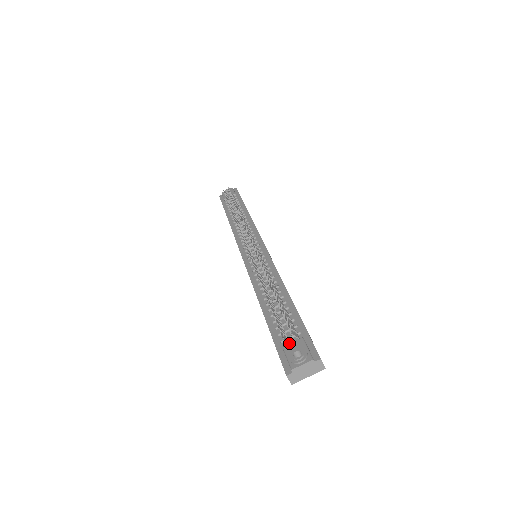
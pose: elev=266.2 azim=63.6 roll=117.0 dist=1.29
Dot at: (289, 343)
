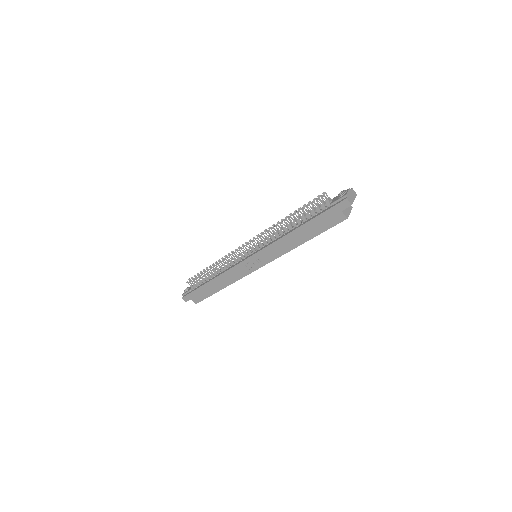
Dot at: (331, 205)
